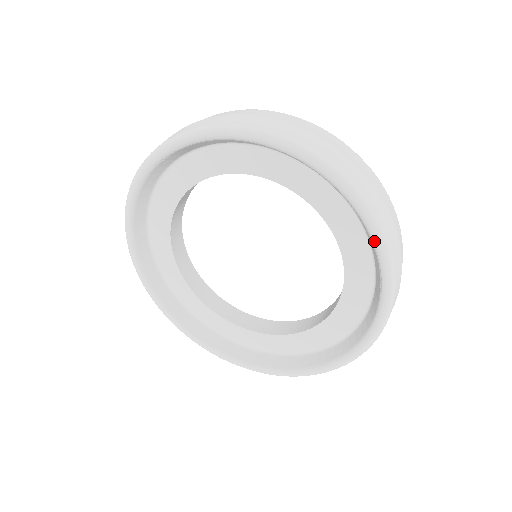
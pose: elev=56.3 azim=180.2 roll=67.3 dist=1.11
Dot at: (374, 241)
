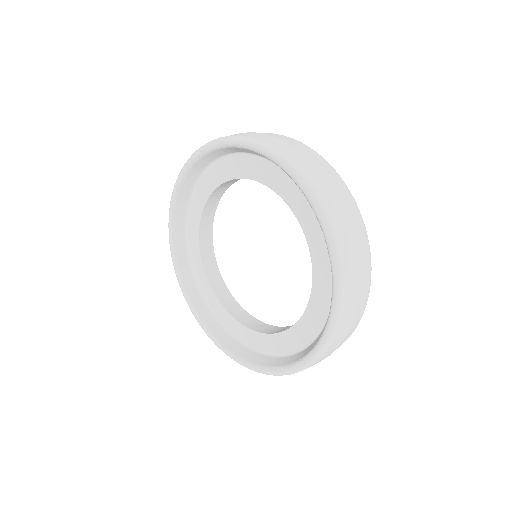
Dot at: (313, 351)
